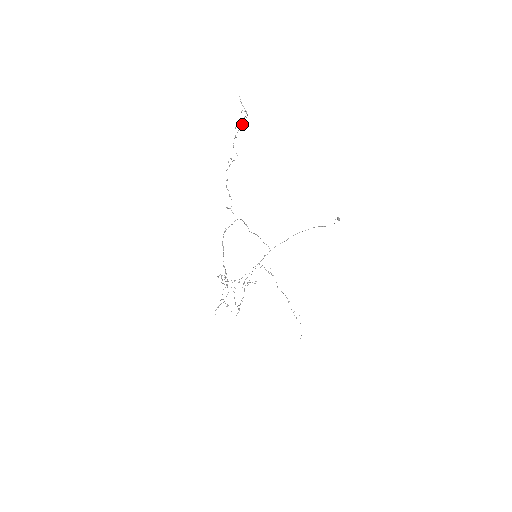
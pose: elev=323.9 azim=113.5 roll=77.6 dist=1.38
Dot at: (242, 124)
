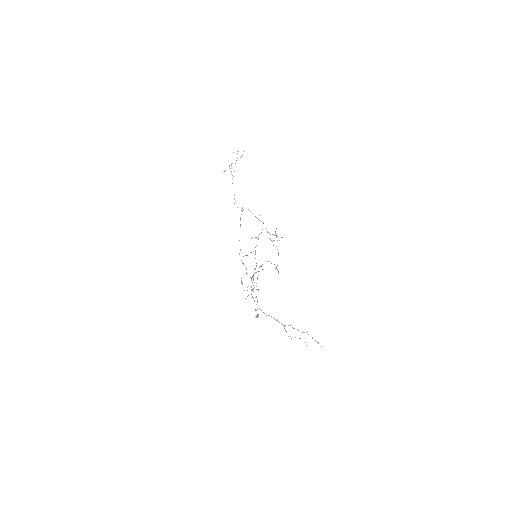
Dot at: occluded
